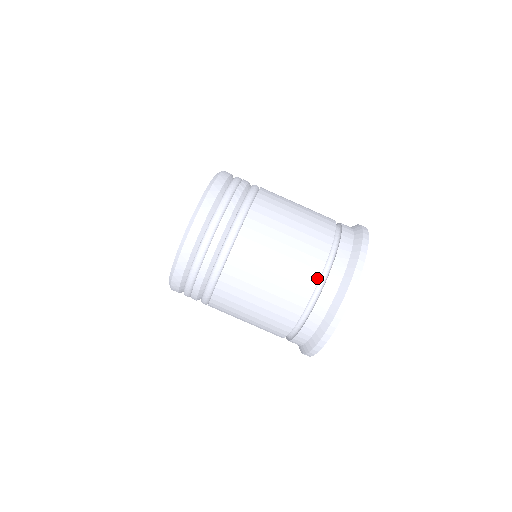
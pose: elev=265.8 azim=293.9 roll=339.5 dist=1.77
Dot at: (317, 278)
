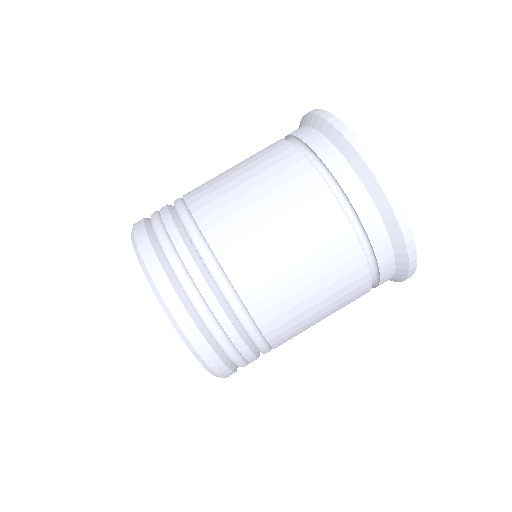
Dot at: (284, 142)
